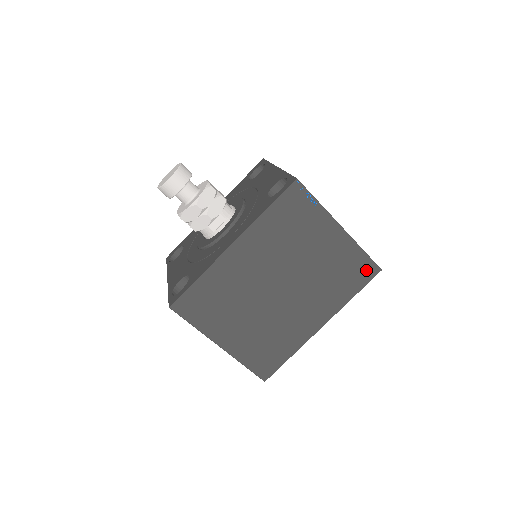
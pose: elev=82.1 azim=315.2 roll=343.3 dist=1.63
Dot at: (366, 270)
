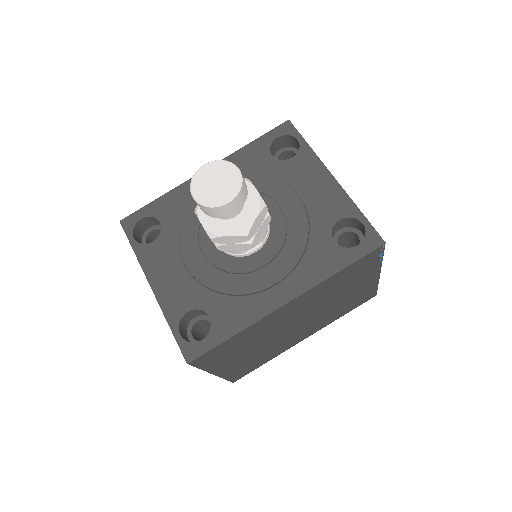
Dot at: (367, 297)
